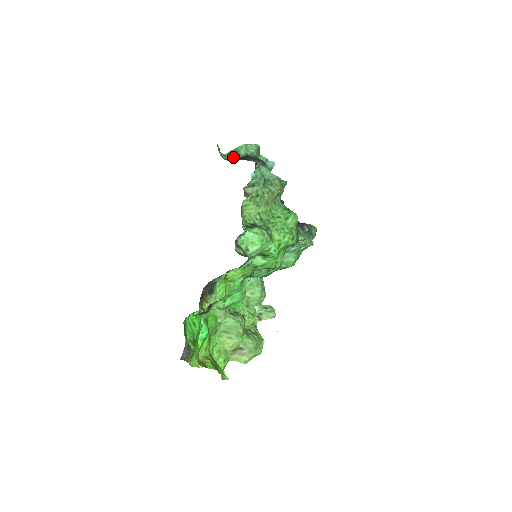
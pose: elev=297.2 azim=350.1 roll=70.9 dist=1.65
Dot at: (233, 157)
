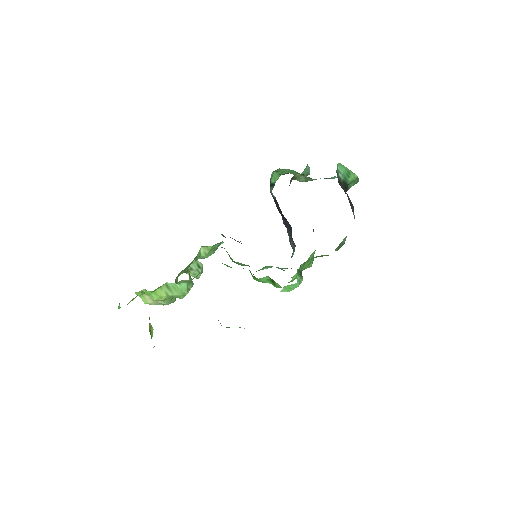
Dot at: (342, 177)
